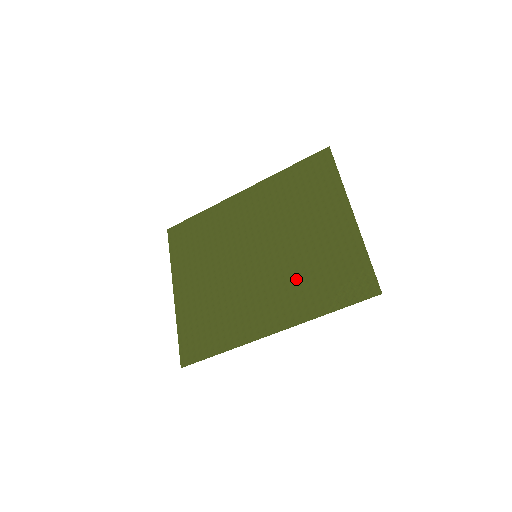
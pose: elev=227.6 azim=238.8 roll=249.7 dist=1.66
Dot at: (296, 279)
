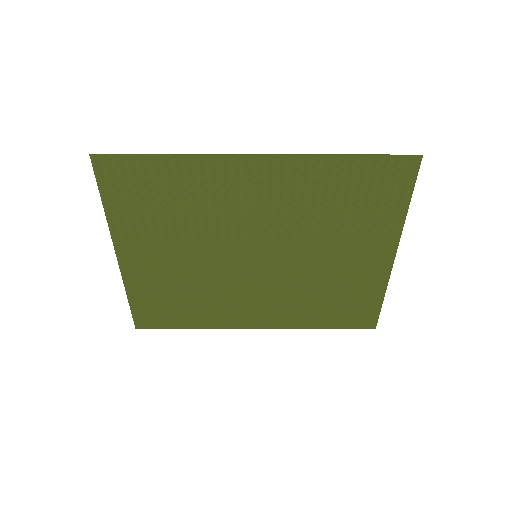
Dot at: (299, 295)
